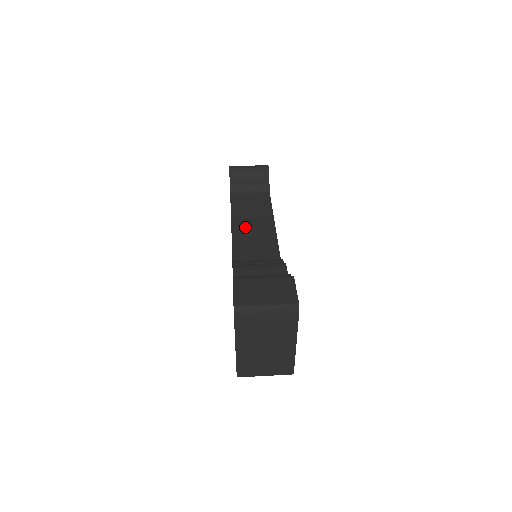
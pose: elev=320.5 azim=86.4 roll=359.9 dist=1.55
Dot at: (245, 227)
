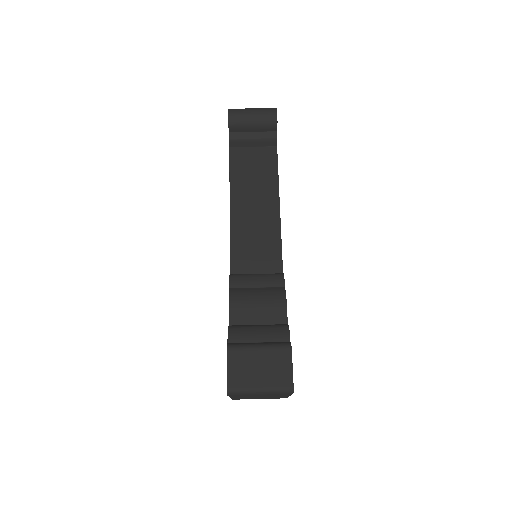
Dot at: (245, 211)
